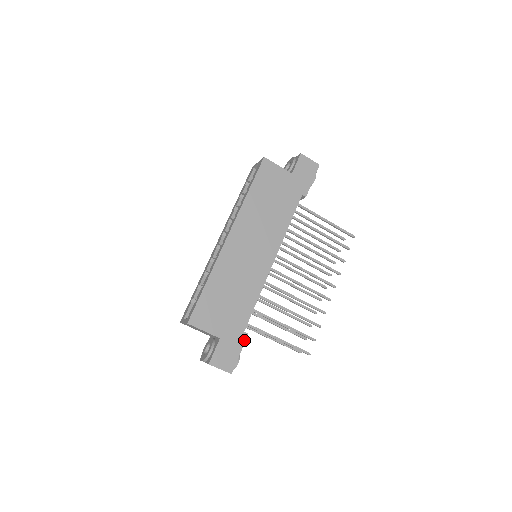
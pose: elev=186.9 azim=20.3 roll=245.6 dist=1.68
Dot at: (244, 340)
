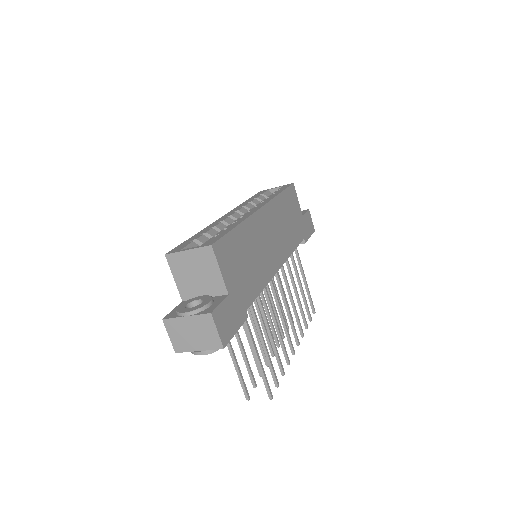
Dot at: (244, 320)
